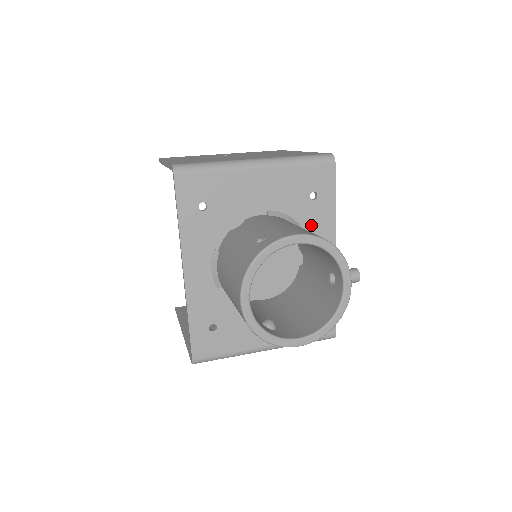
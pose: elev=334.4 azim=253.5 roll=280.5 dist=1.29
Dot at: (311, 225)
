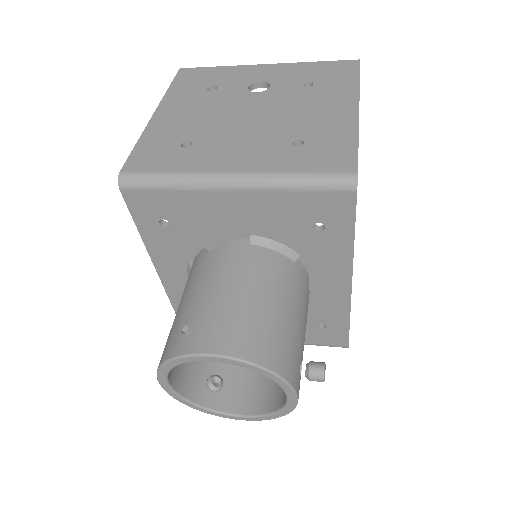
Dot at: (315, 255)
